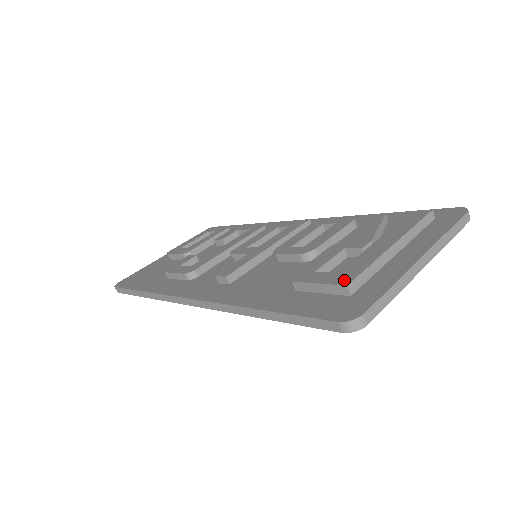
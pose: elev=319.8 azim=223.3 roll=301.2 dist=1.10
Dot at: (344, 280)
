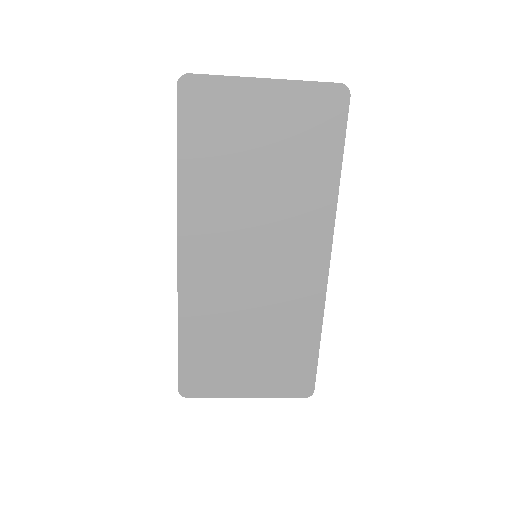
Dot at: occluded
